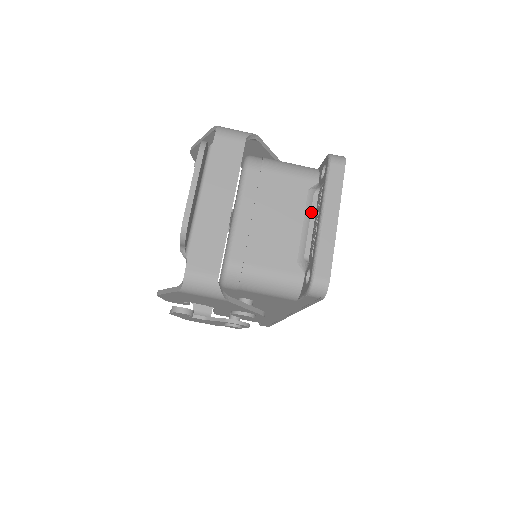
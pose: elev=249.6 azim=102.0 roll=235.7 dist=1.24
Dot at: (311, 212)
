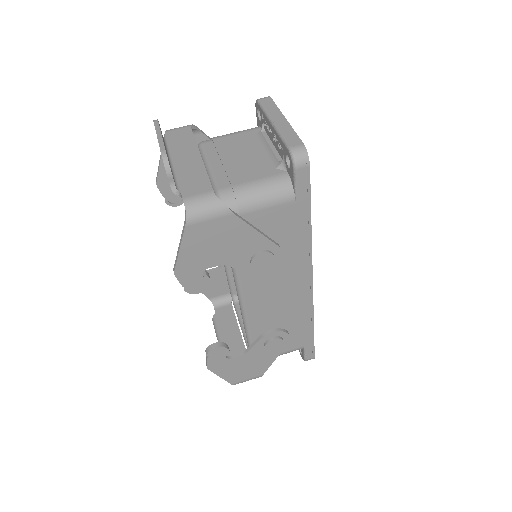
Dot at: (266, 140)
